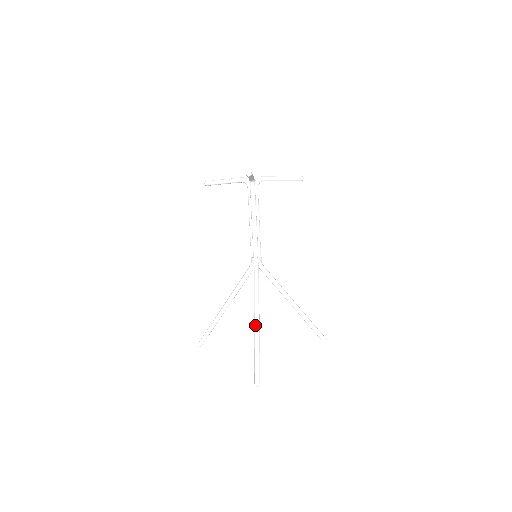
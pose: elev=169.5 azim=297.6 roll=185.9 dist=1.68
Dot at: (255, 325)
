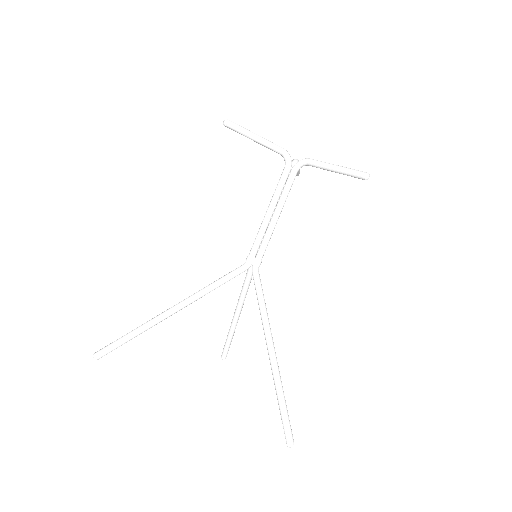
Dot at: (275, 359)
